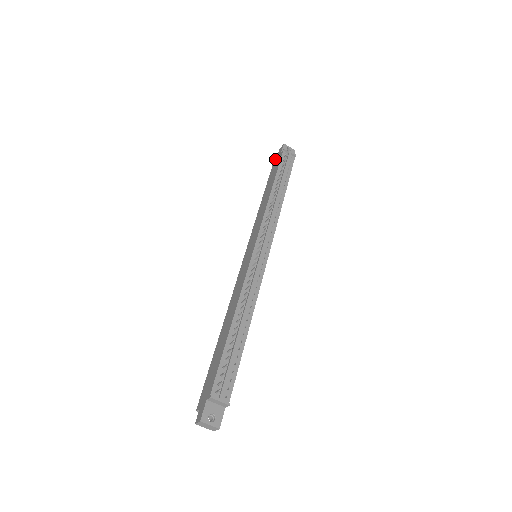
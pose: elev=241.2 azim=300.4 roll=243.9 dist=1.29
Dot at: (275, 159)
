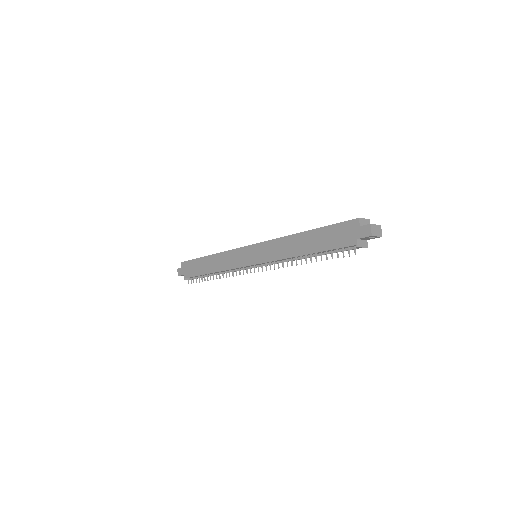
Dot at: (355, 224)
